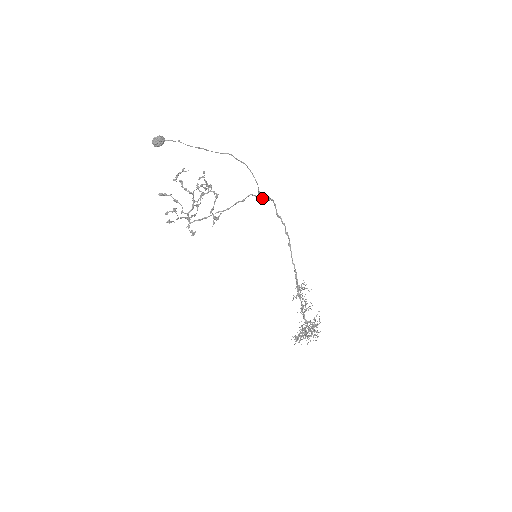
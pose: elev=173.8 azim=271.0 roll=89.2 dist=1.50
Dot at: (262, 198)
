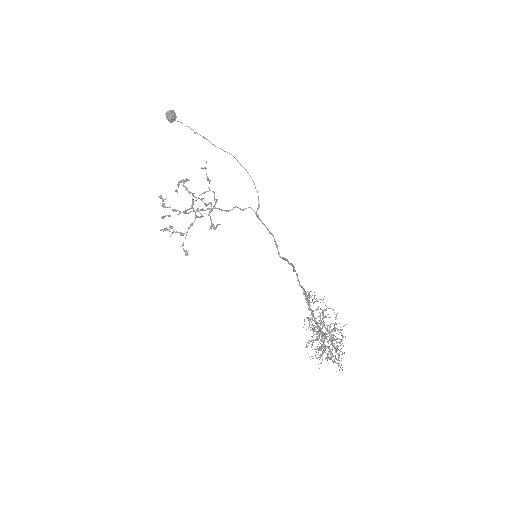
Dot at: (262, 222)
